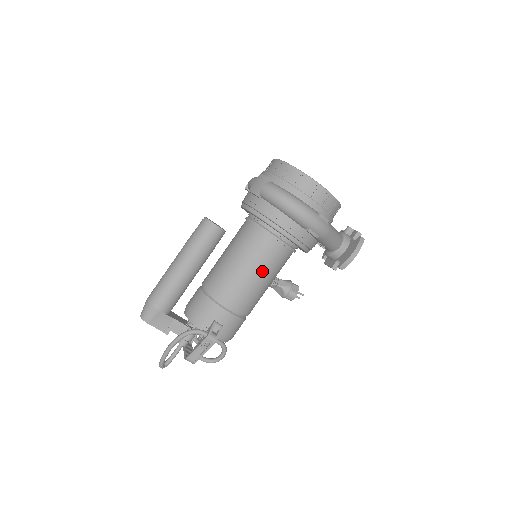
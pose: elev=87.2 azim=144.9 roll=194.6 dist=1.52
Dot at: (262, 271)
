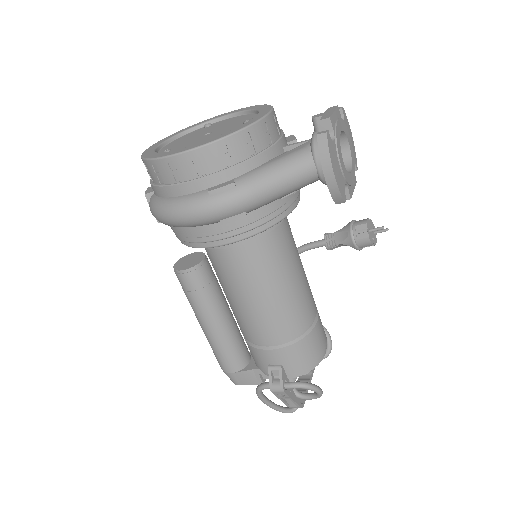
Dot at: (253, 289)
